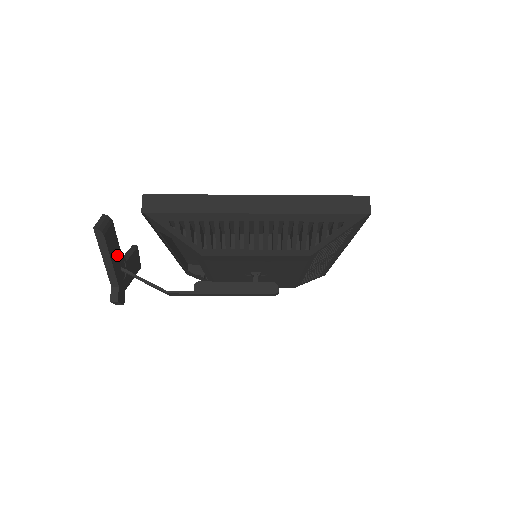
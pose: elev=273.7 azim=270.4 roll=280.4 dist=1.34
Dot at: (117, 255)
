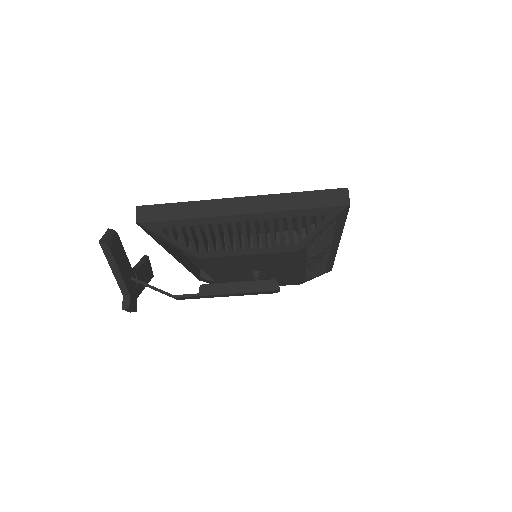
Dot at: (125, 265)
